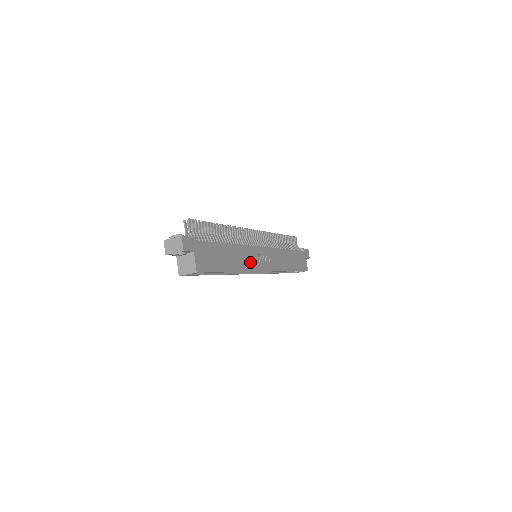
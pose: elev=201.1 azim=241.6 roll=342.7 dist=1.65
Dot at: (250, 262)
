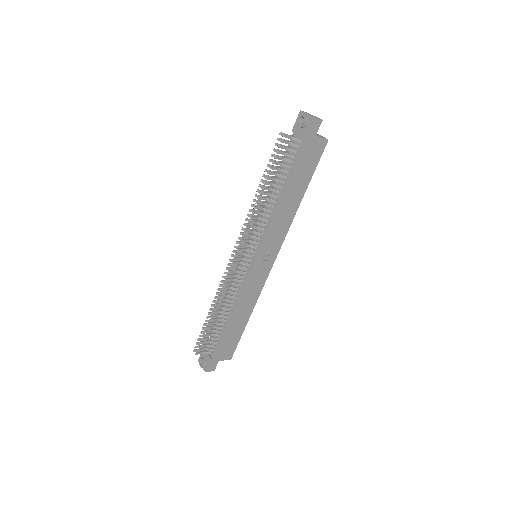
Dot at: (255, 288)
